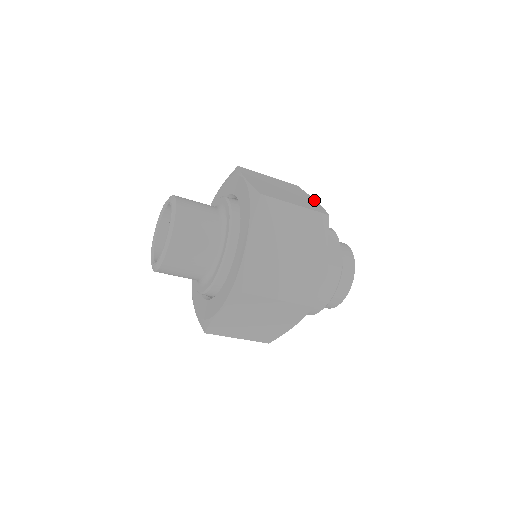
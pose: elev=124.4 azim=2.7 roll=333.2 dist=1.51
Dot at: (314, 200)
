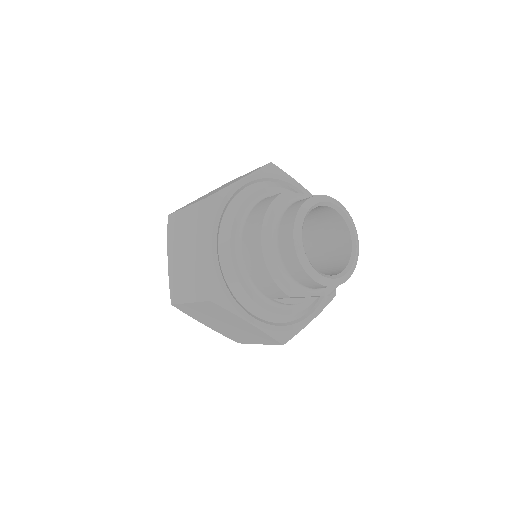
Dot at: (301, 187)
